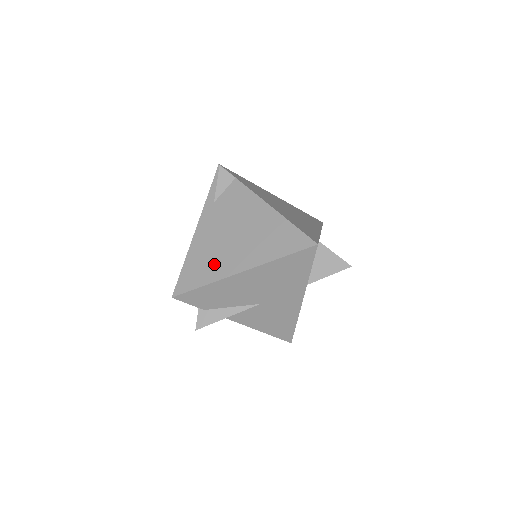
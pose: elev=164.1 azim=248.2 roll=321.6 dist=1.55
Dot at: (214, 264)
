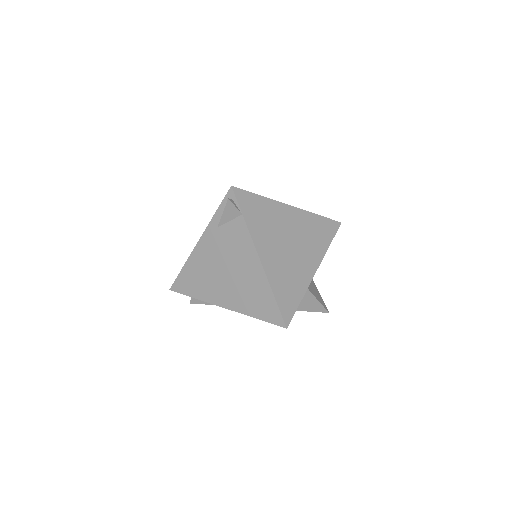
Dot at: (205, 286)
